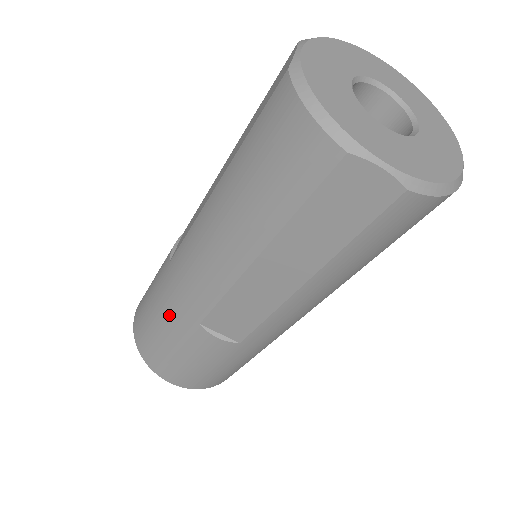
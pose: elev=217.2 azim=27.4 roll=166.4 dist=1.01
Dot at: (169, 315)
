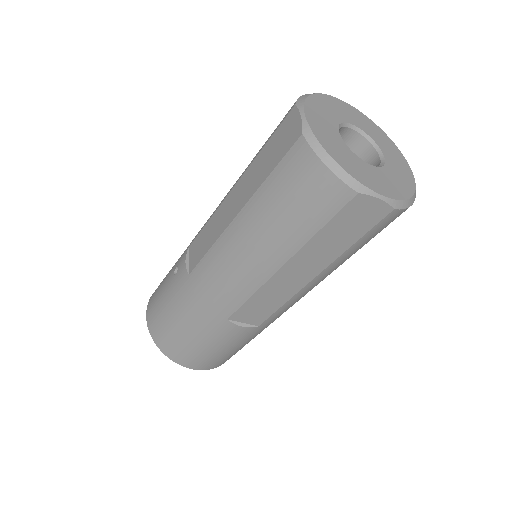
Dot at: (196, 317)
